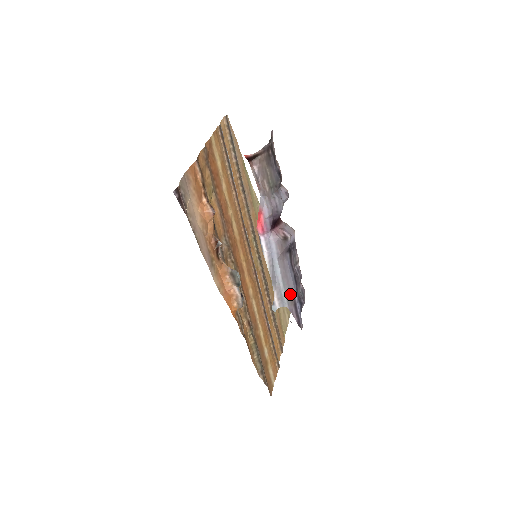
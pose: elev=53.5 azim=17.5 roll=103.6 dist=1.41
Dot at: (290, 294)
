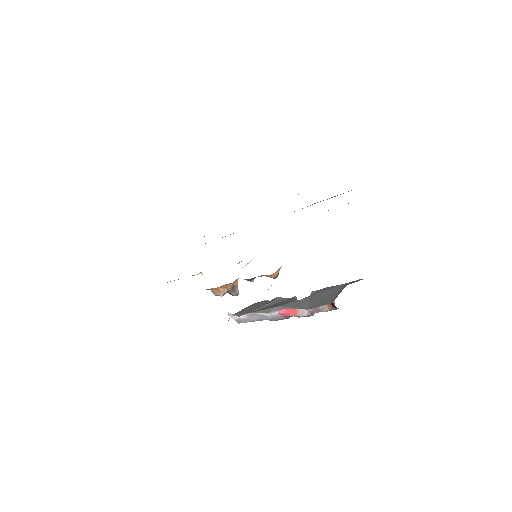
Dot at: occluded
